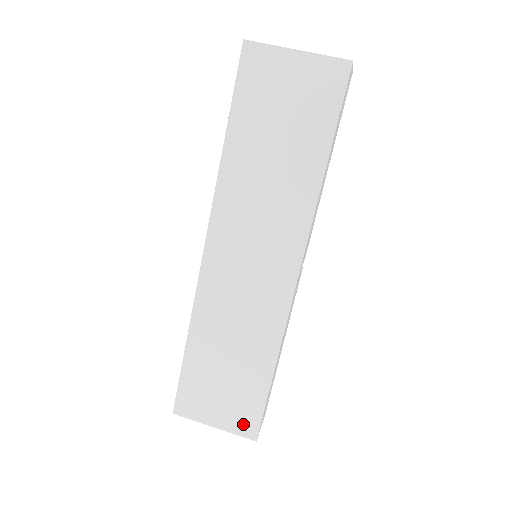
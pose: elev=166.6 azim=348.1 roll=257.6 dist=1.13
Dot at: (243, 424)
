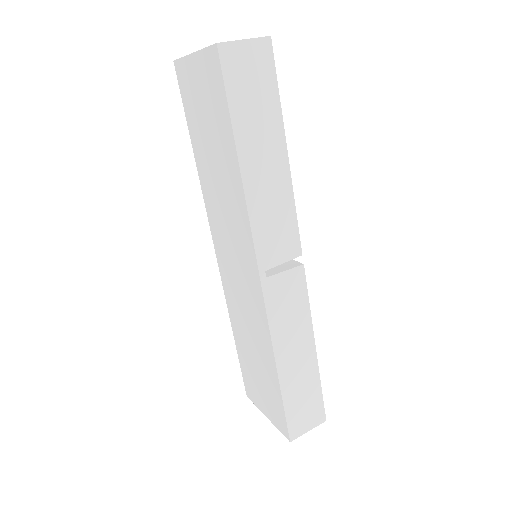
Dot at: (279, 421)
